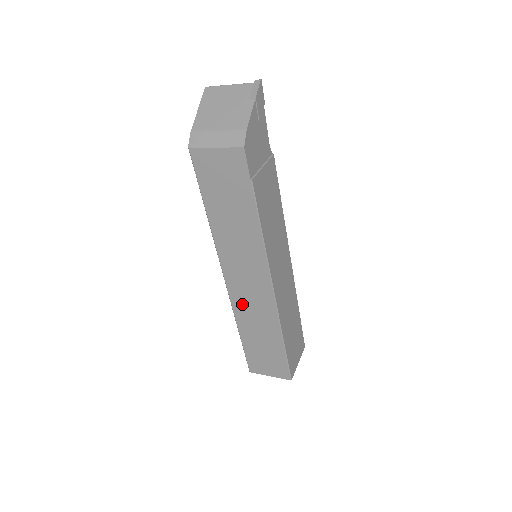
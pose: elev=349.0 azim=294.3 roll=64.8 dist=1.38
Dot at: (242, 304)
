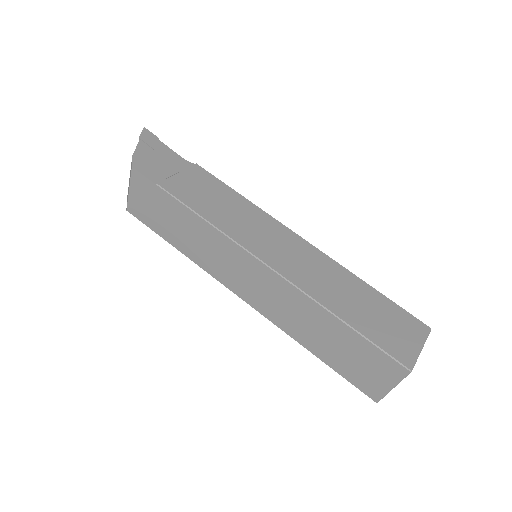
Dot at: (274, 311)
